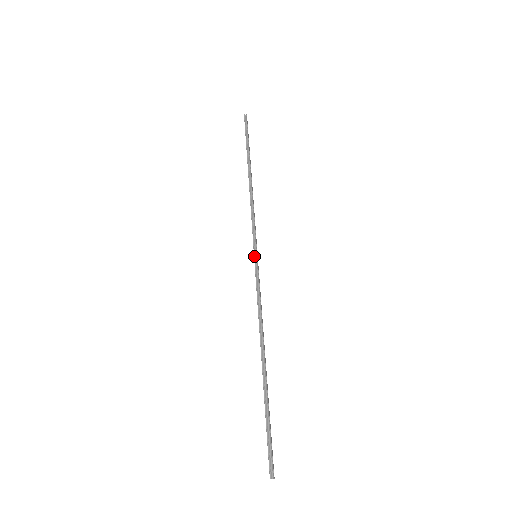
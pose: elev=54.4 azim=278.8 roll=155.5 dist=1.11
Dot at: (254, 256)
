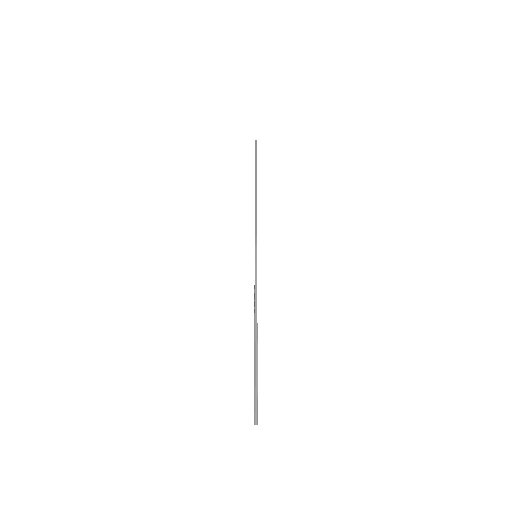
Dot at: (255, 256)
